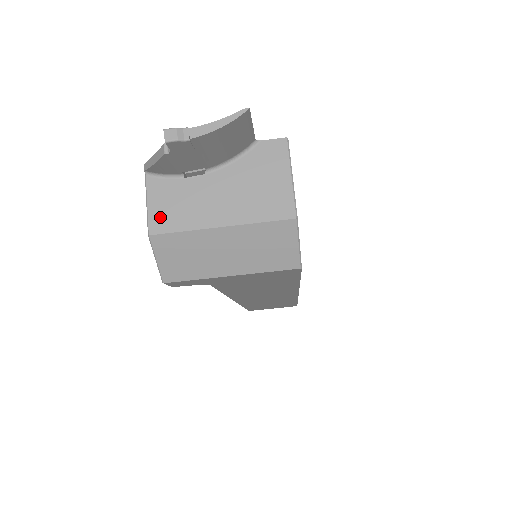
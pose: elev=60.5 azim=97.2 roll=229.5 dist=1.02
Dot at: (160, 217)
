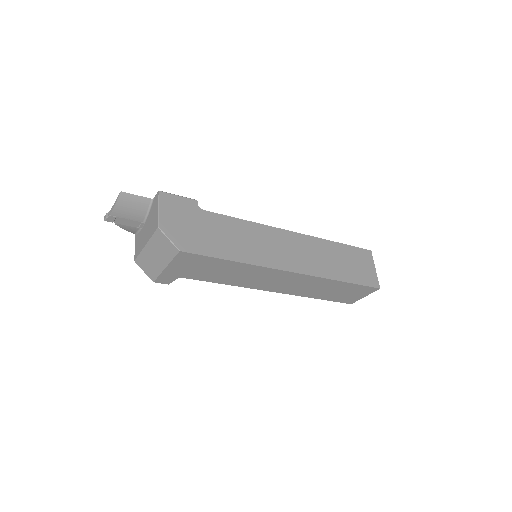
Dot at: (136, 251)
